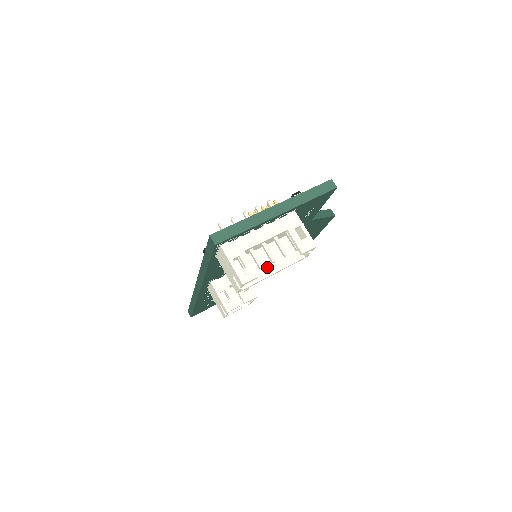
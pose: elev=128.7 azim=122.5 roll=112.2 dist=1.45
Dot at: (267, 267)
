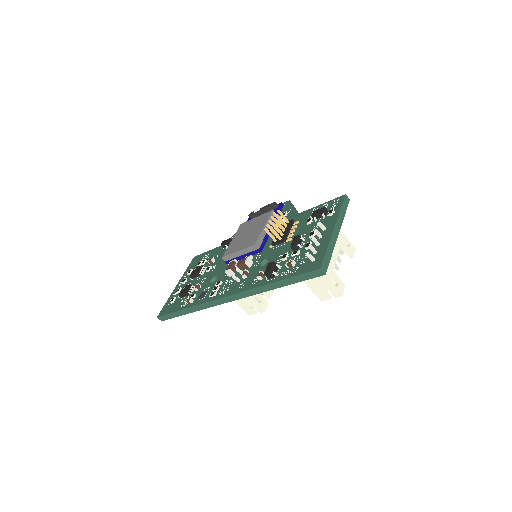
Dot at: occluded
